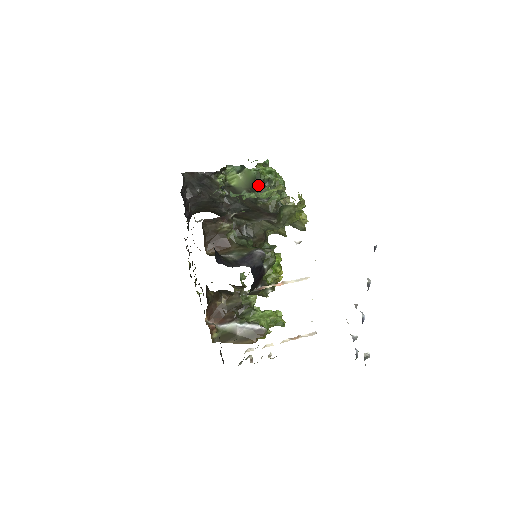
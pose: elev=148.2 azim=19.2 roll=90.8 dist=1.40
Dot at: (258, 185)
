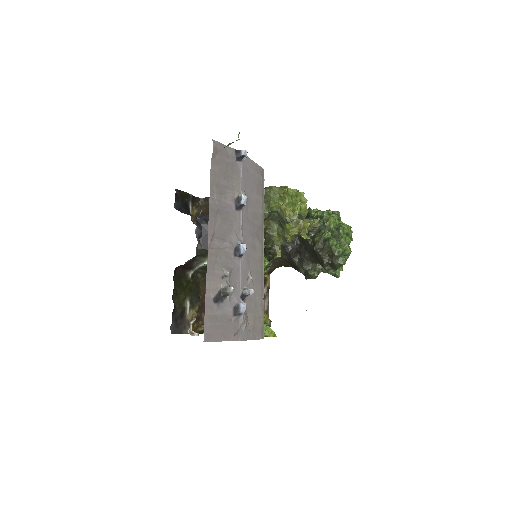
Dot at: occluded
